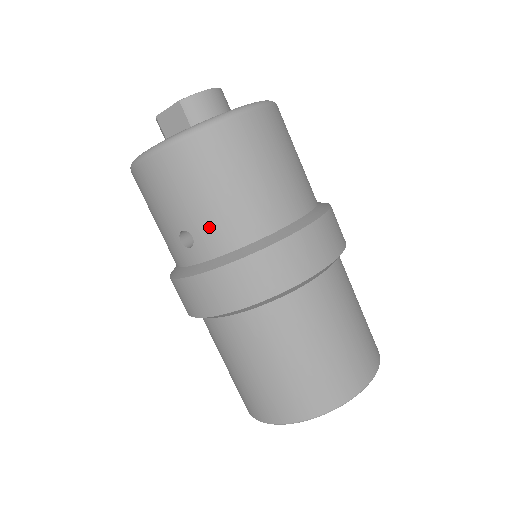
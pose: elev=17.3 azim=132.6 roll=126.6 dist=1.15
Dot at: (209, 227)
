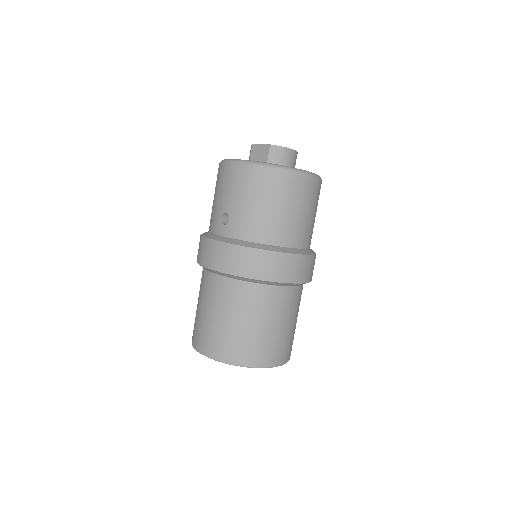
Dot at: (242, 220)
